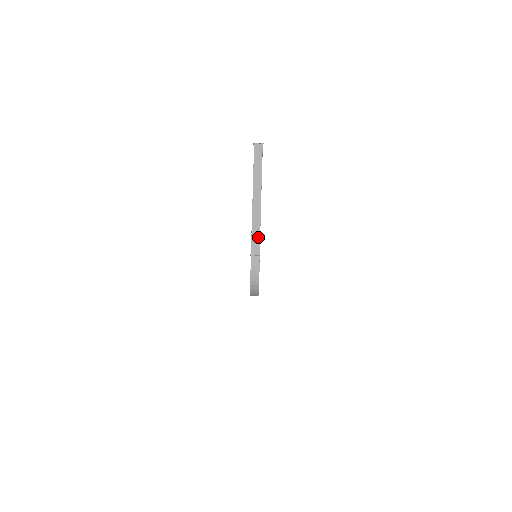
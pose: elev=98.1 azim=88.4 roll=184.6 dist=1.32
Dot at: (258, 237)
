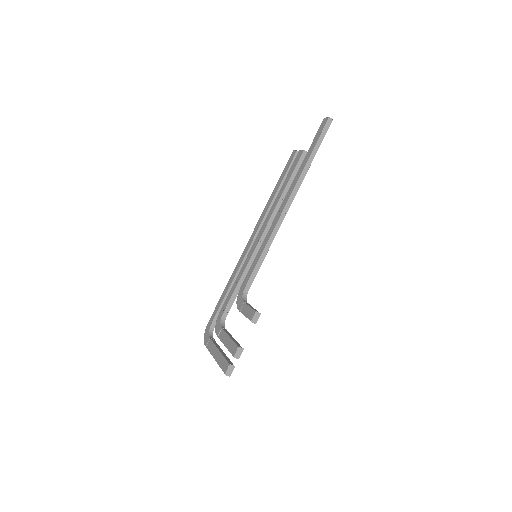
Dot at: occluded
